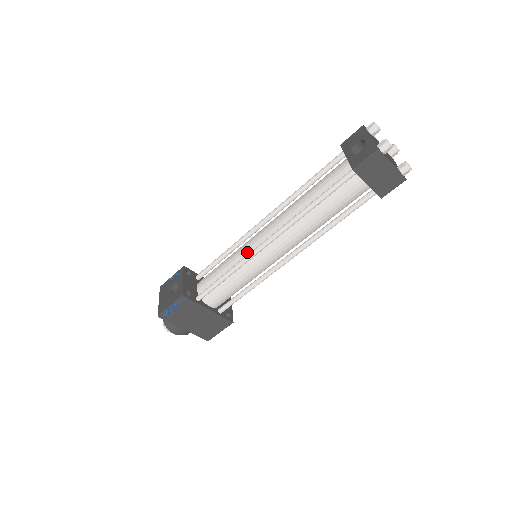
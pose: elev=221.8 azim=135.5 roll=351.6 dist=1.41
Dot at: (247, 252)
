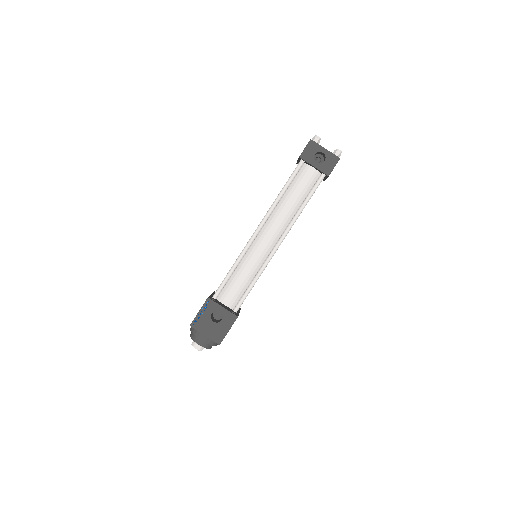
Dot at: (261, 258)
